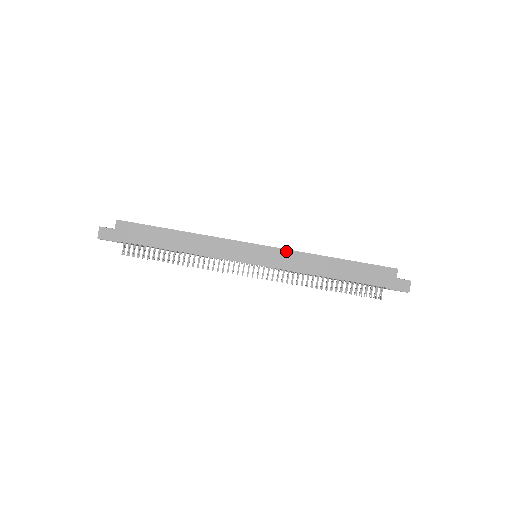
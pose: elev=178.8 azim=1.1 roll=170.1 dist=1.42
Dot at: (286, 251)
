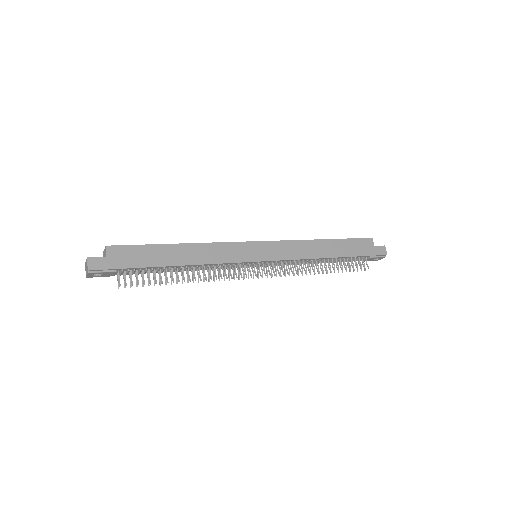
Dot at: (284, 242)
